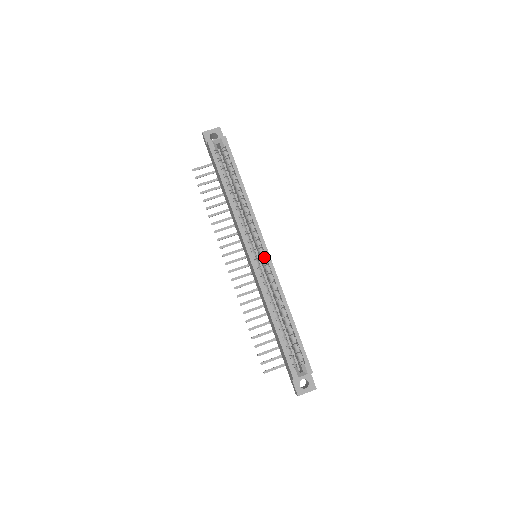
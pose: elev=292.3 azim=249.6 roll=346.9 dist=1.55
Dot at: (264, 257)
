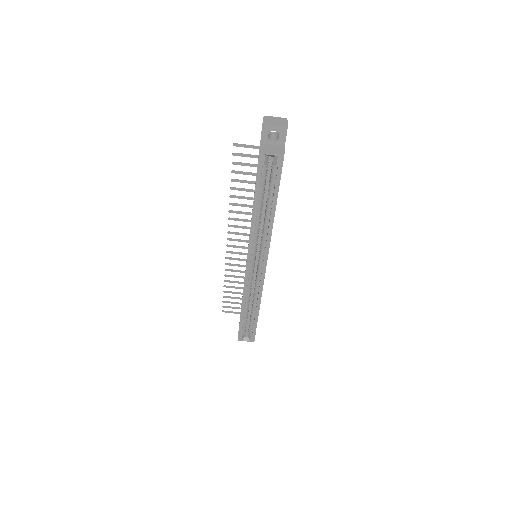
Dot at: (260, 269)
